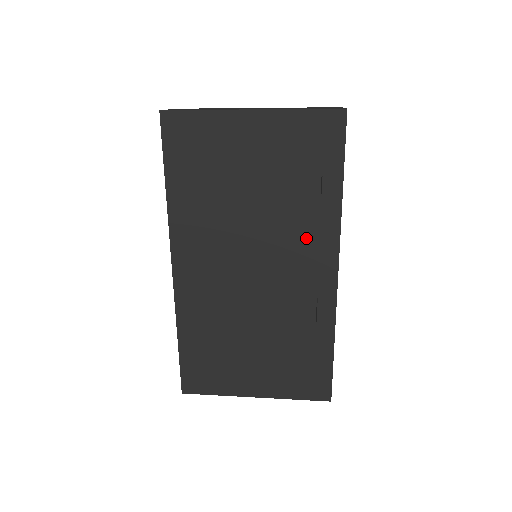
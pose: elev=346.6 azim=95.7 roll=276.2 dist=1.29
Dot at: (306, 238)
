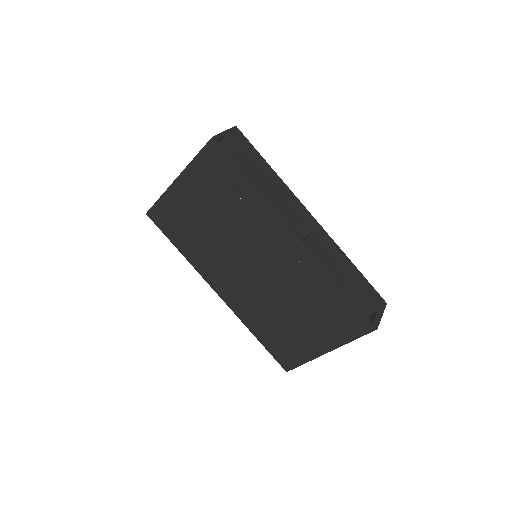
Dot at: (261, 228)
